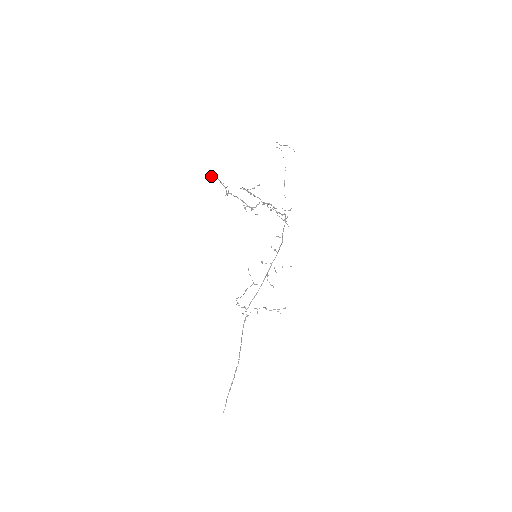
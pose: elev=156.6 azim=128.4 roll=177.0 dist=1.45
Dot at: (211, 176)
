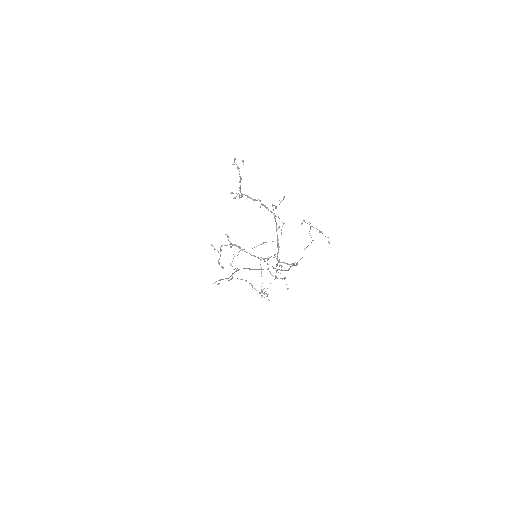
Dot at: (234, 162)
